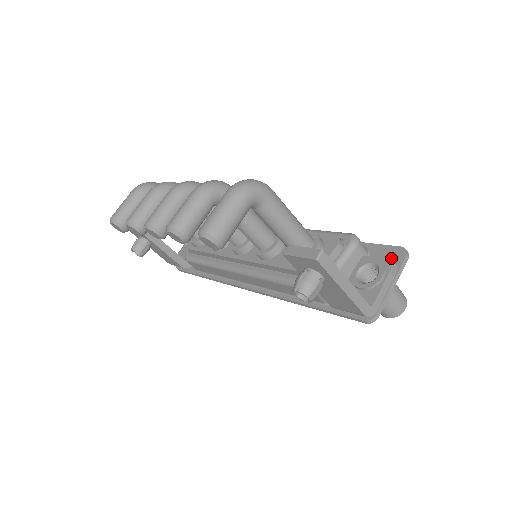
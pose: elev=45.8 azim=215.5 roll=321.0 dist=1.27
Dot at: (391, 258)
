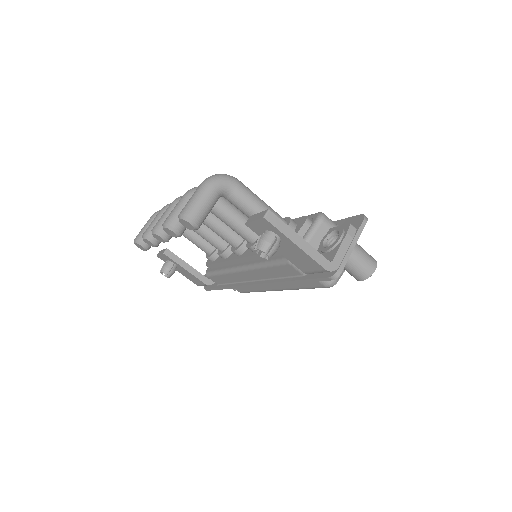
Dot at: (353, 225)
